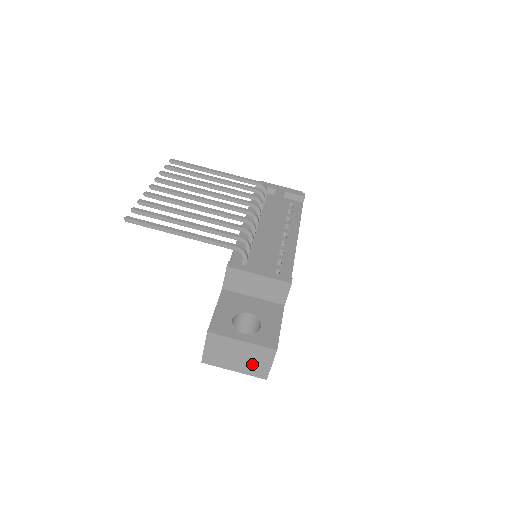
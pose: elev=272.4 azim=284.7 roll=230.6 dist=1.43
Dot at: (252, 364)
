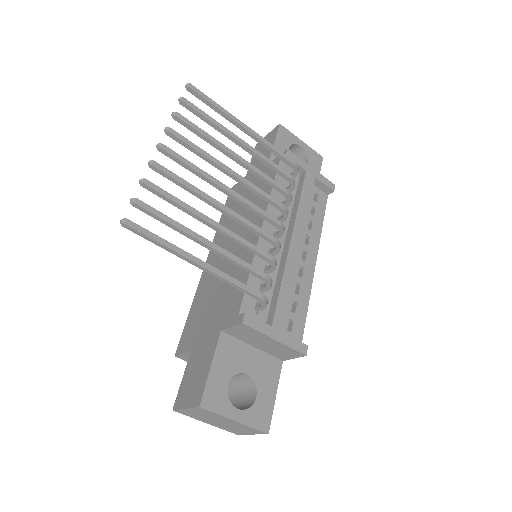
Dot at: (231, 428)
